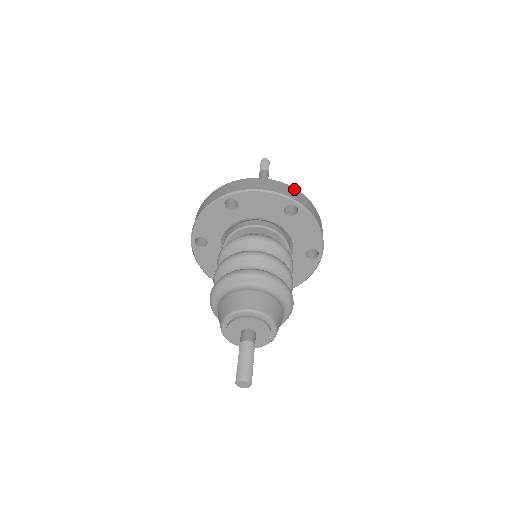
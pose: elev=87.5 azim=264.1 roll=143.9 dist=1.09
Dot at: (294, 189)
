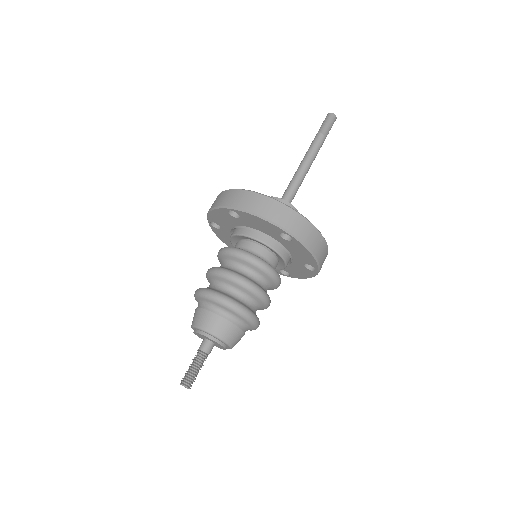
Dot at: (327, 254)
